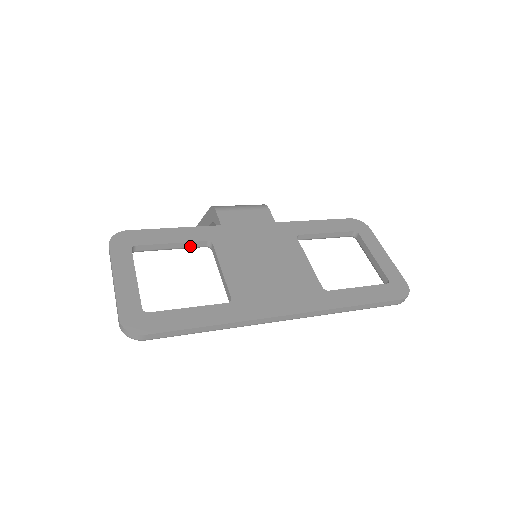
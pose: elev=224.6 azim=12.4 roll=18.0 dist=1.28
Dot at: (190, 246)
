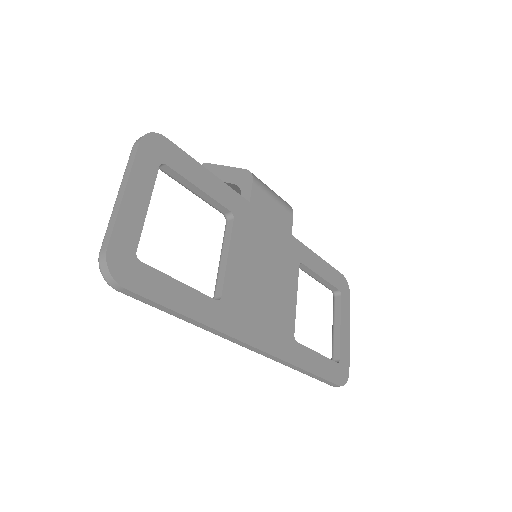
Dot at: (211, 203)
